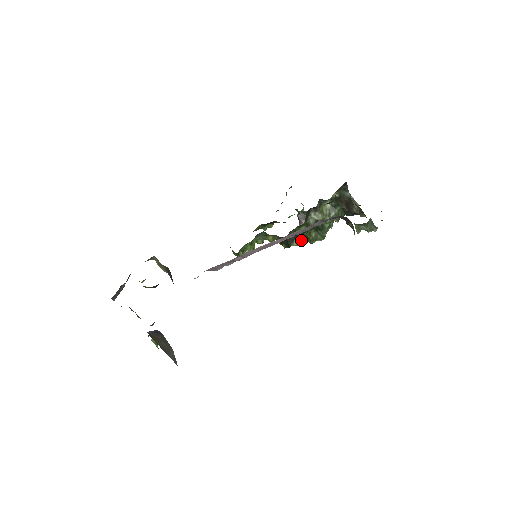
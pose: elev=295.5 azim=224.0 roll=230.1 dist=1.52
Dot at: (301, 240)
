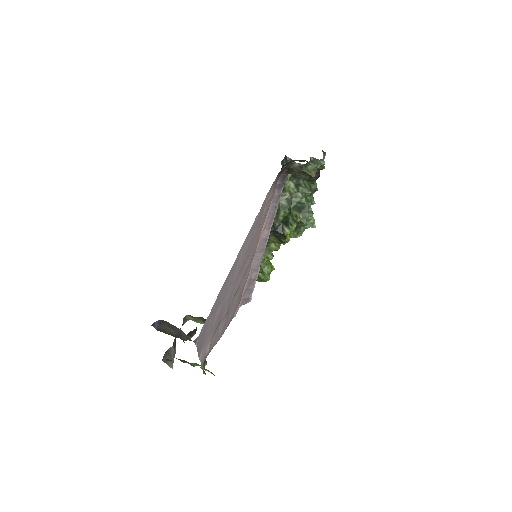
Dot at: (291, 225)
